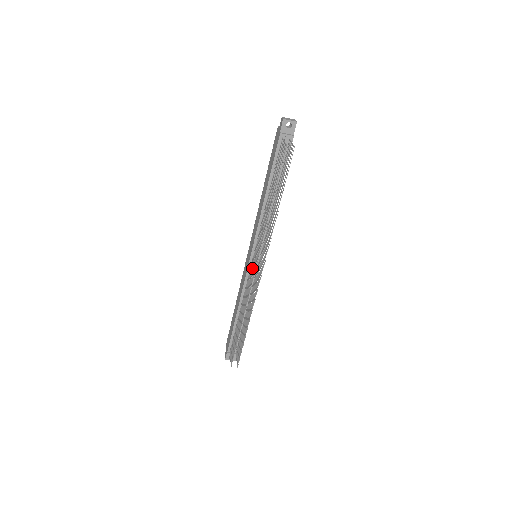
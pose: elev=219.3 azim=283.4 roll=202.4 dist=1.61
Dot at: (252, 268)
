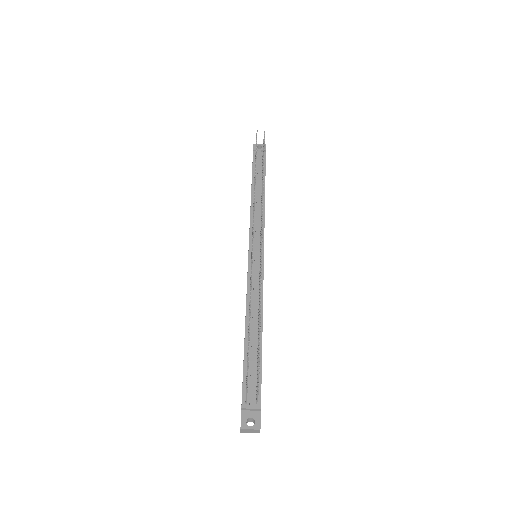
Dot at: occluded
